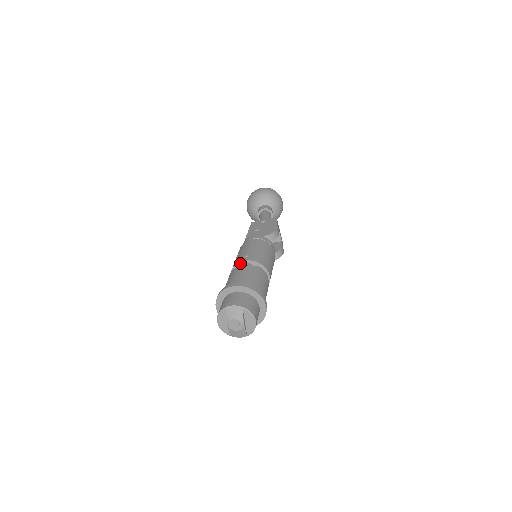
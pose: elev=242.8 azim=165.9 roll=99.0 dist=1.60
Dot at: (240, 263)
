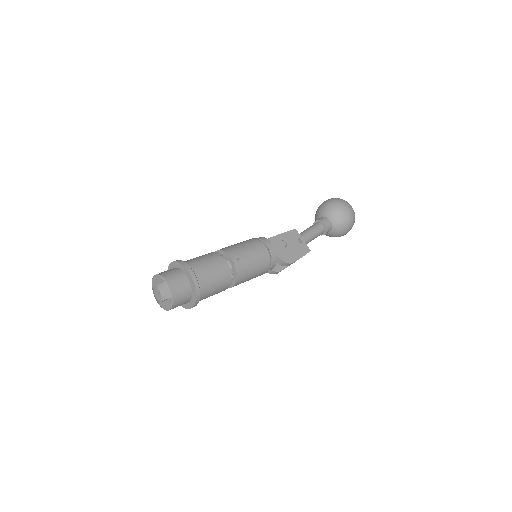
Dot at: (230, 257)
